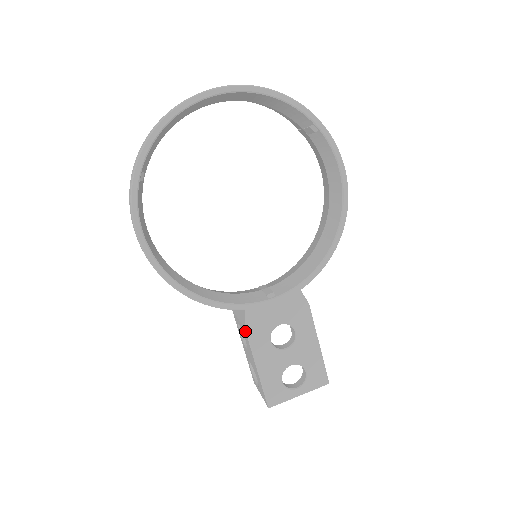
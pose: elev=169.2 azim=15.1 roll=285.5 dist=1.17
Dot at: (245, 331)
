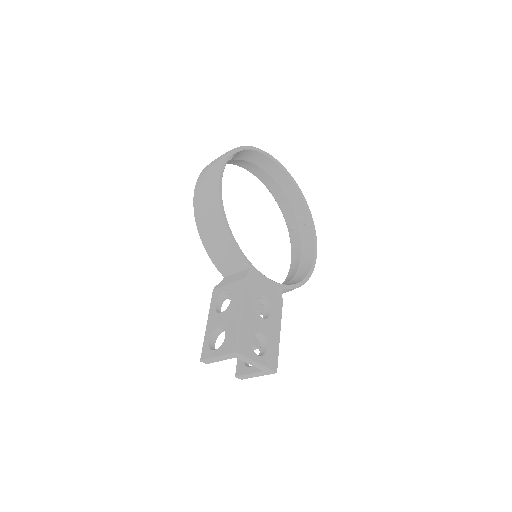
Dot at: (244, 281)
